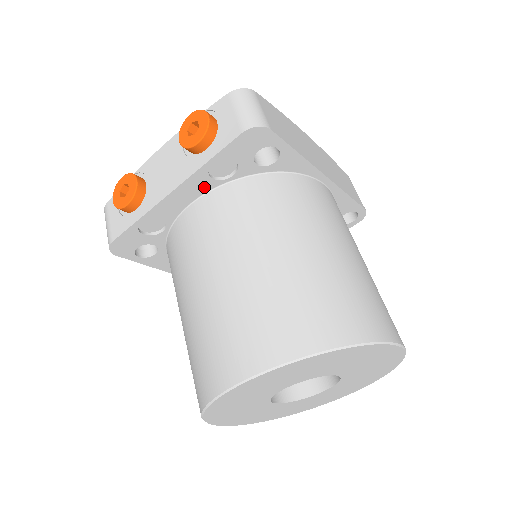
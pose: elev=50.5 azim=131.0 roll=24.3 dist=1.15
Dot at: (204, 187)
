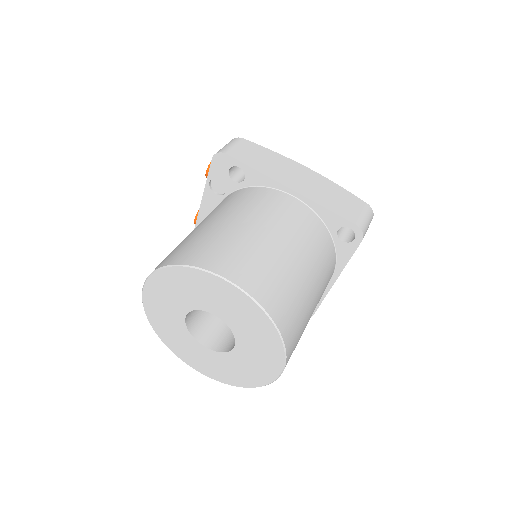
Dot at: (215, 201)
